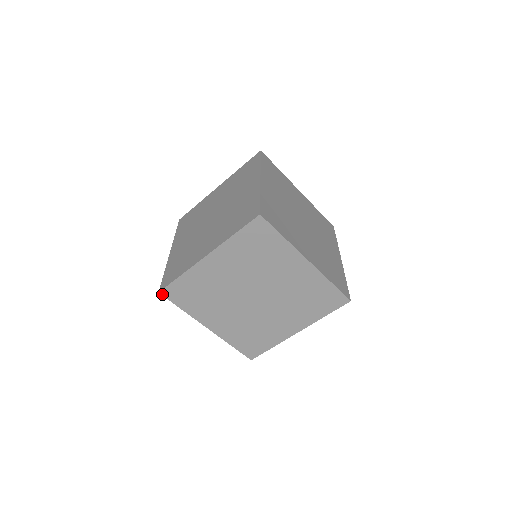
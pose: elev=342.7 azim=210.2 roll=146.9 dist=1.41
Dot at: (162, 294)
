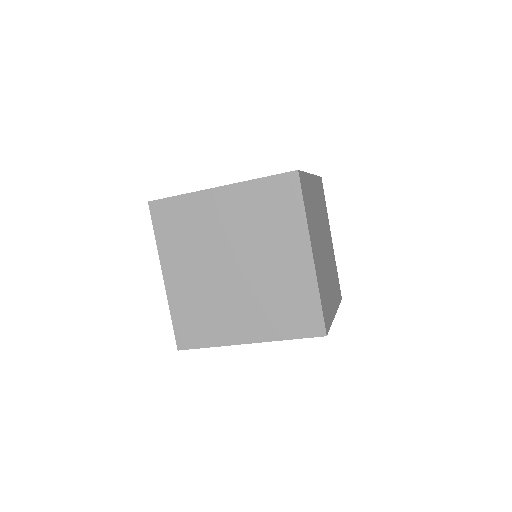
Dot at: (181, 349)
